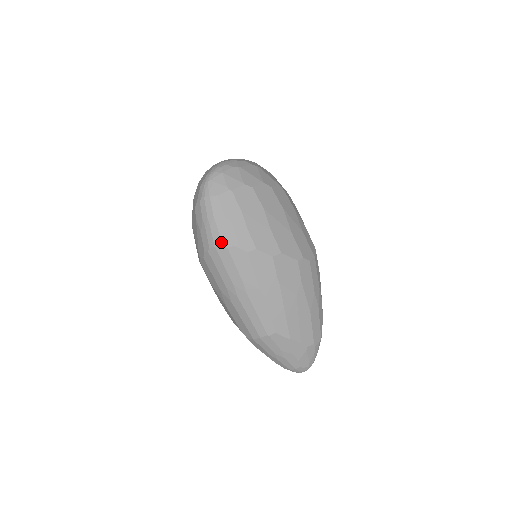
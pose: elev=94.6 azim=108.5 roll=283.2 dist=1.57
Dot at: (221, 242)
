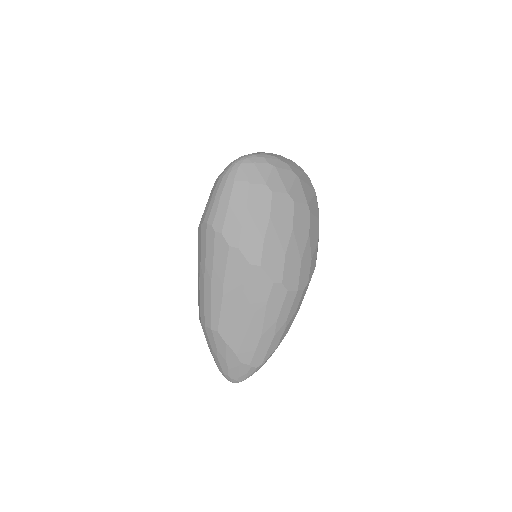
Dot at: (213, 223)
